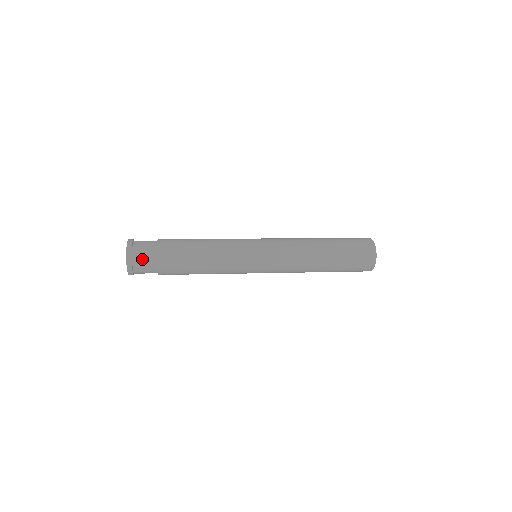
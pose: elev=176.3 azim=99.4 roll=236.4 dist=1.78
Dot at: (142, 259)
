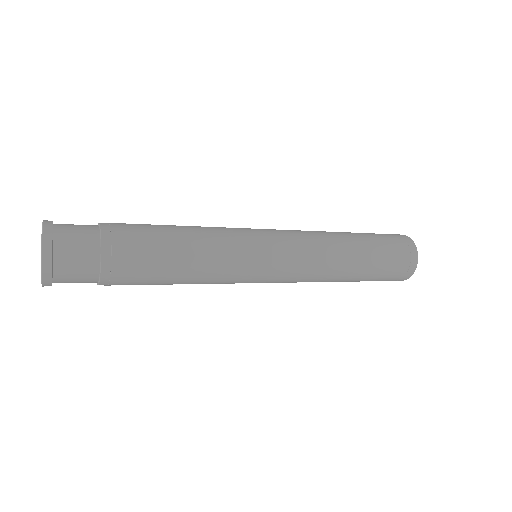
Dot at: (72, 267)
